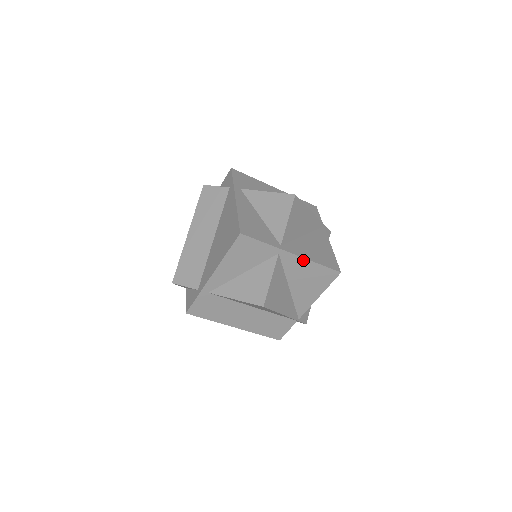
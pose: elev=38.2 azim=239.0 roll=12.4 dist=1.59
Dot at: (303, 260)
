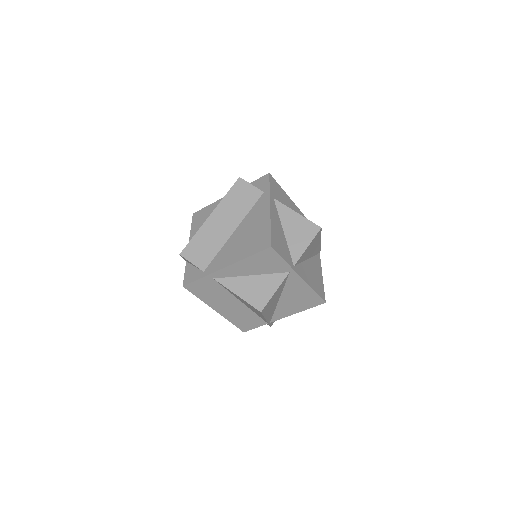
Dot at: (304, 284)
